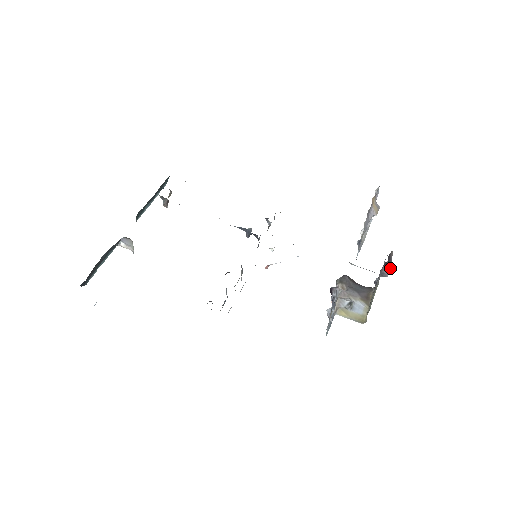
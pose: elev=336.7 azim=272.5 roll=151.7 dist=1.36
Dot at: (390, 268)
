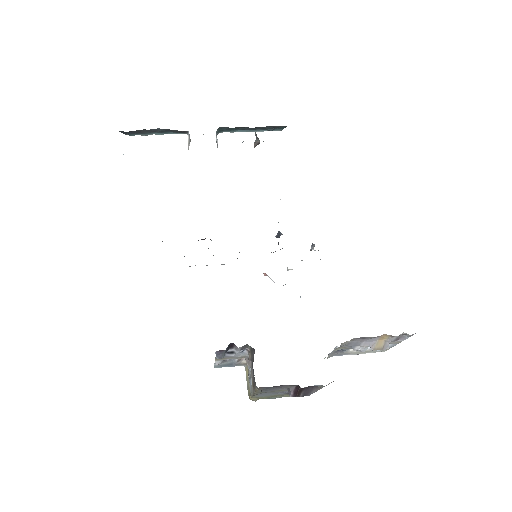
Dot at: (302, 395)
